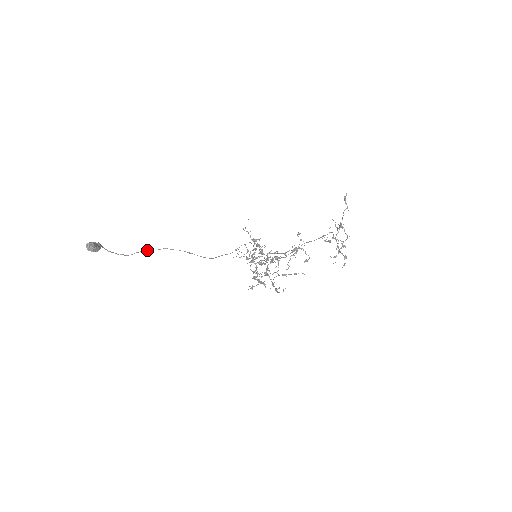
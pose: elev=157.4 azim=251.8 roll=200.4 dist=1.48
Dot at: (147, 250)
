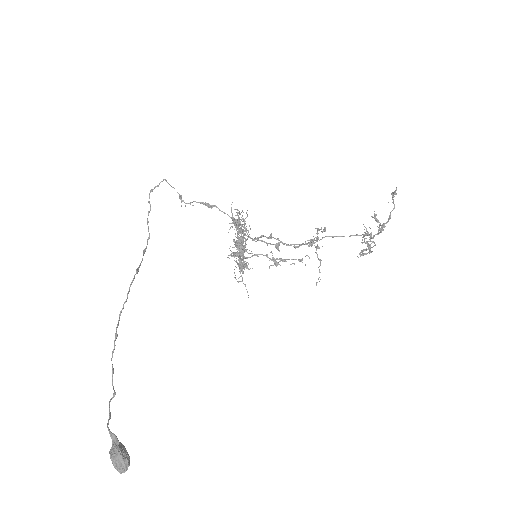
Dot at: occluded
